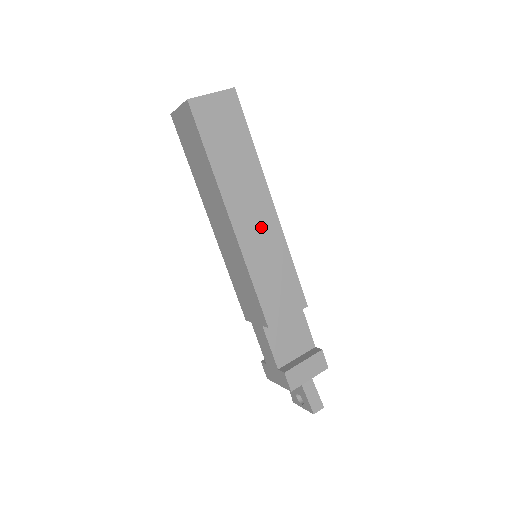
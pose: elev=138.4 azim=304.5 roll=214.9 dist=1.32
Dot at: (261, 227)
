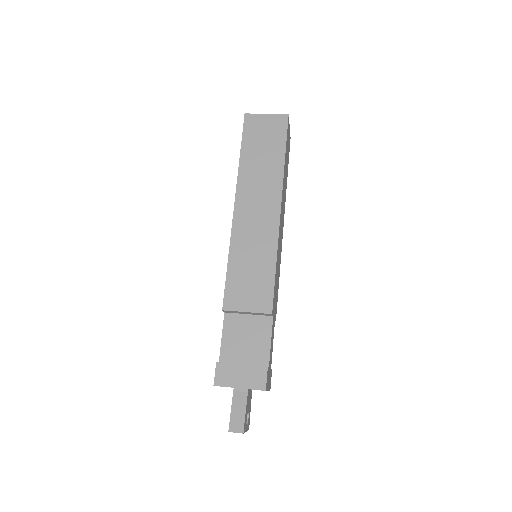
Dot at: (259, 222)
